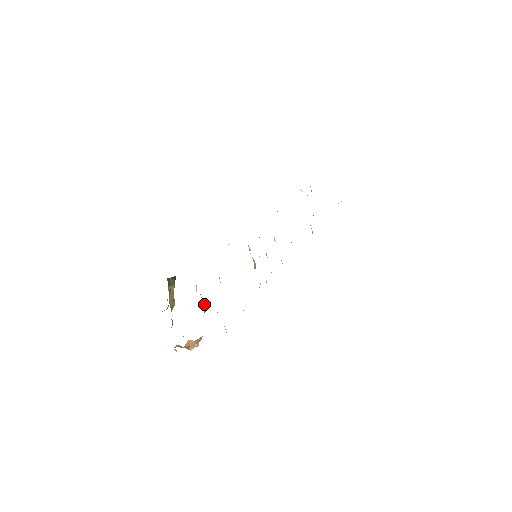
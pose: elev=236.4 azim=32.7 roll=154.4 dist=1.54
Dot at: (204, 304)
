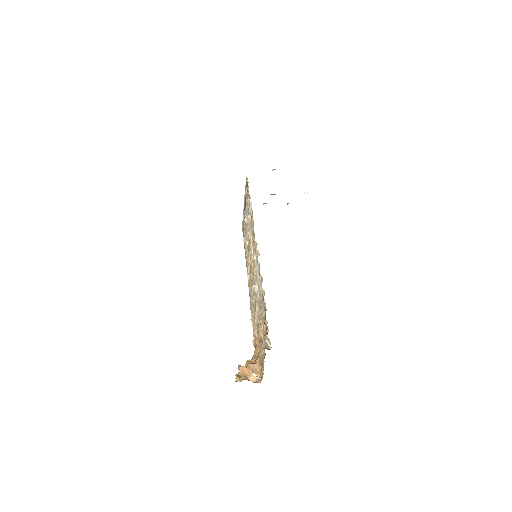
Dot at: occluded
